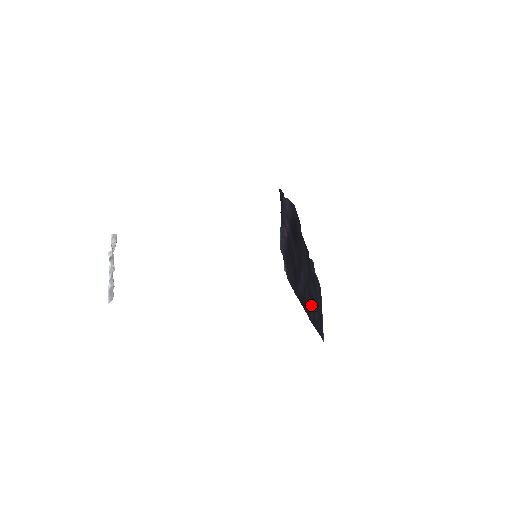
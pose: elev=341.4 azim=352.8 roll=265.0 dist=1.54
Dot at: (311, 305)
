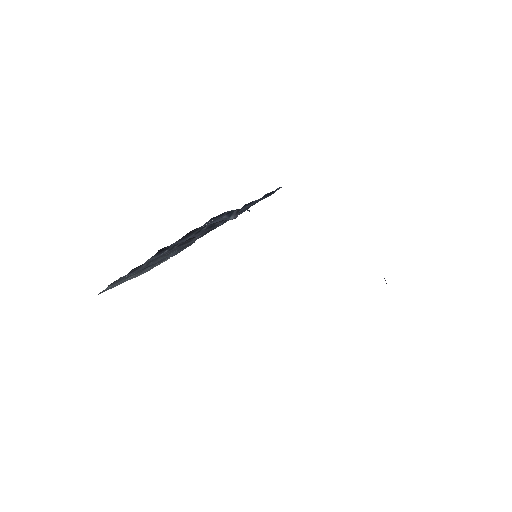
Dot at: occluded
